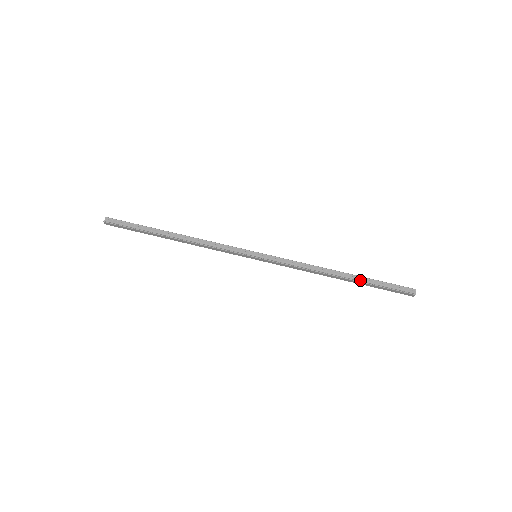
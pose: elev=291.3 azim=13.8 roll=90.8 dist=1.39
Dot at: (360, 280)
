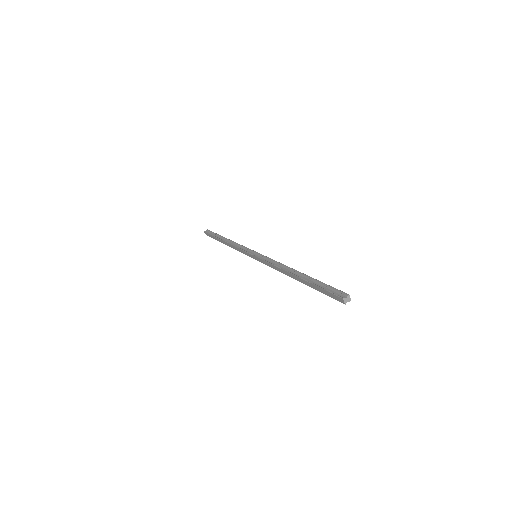
Dot at: (307, 279)
